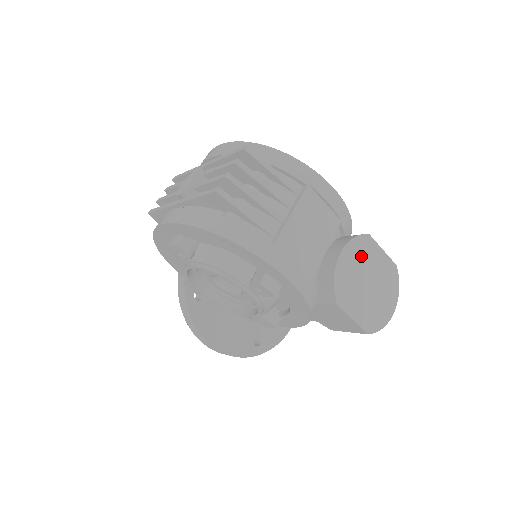
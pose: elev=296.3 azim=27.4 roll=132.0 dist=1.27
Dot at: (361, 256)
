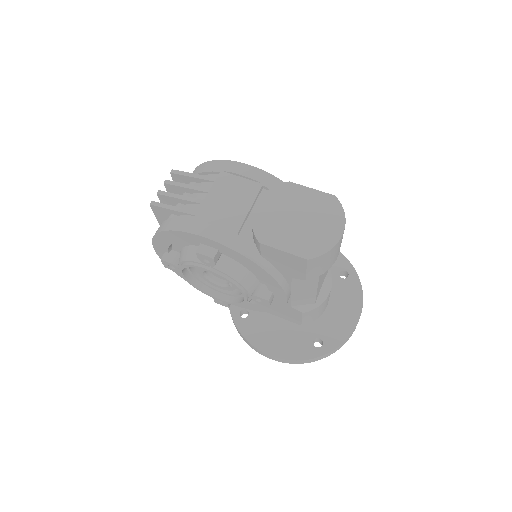
Dot at: (282, 200)
